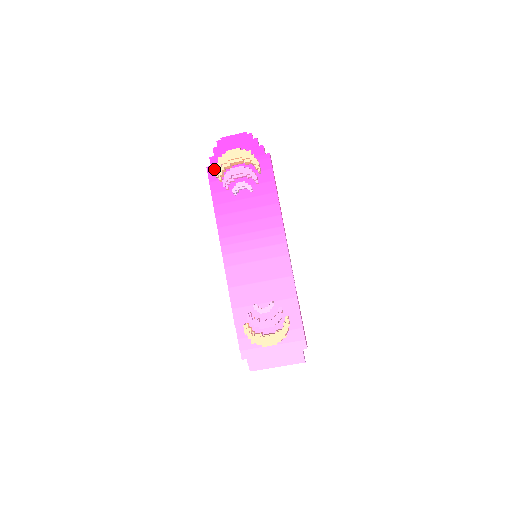
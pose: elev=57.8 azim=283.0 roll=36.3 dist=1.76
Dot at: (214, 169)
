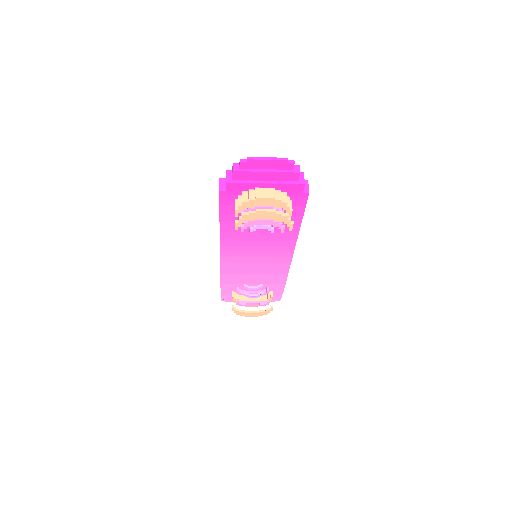
Dot at: (229, 195)
